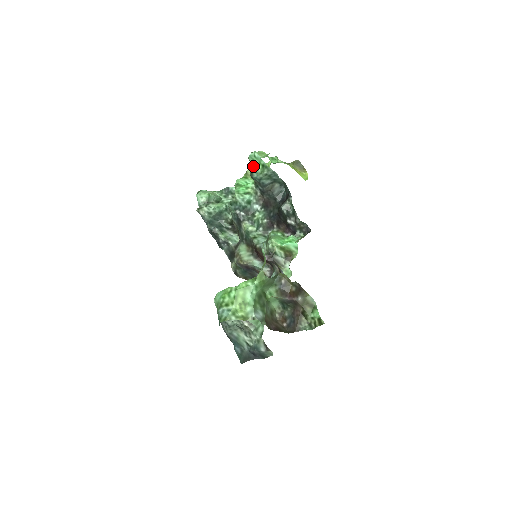
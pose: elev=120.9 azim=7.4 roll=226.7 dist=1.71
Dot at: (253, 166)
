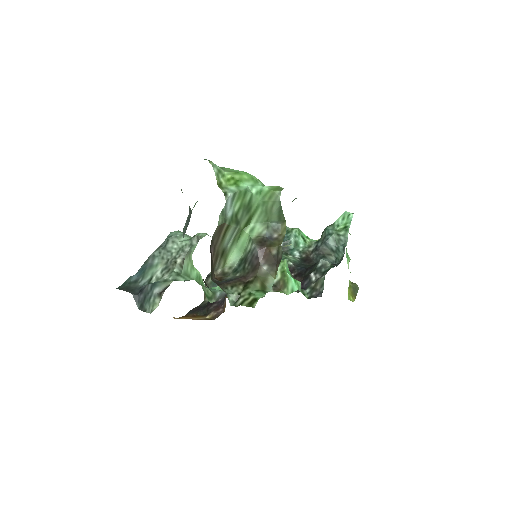
Dot at: (337, 222)
